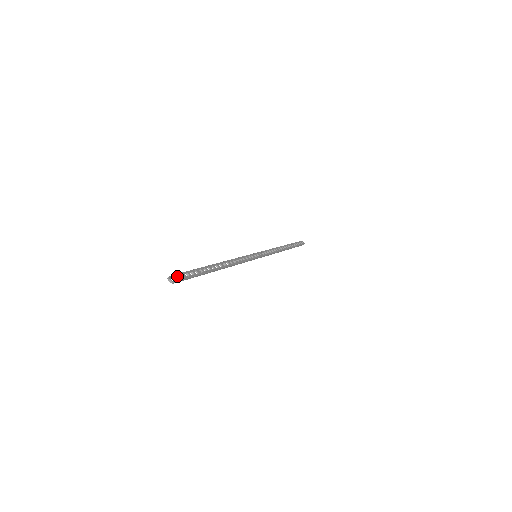
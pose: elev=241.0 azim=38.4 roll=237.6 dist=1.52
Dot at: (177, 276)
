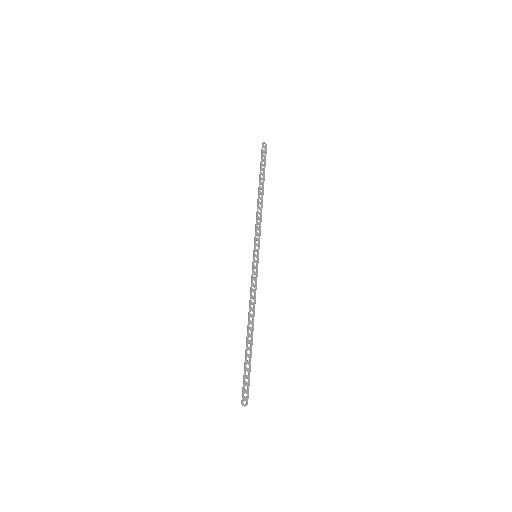
Dot at: (244, 393)
